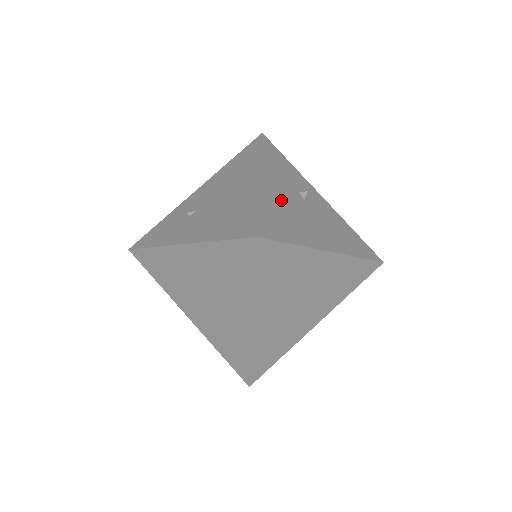
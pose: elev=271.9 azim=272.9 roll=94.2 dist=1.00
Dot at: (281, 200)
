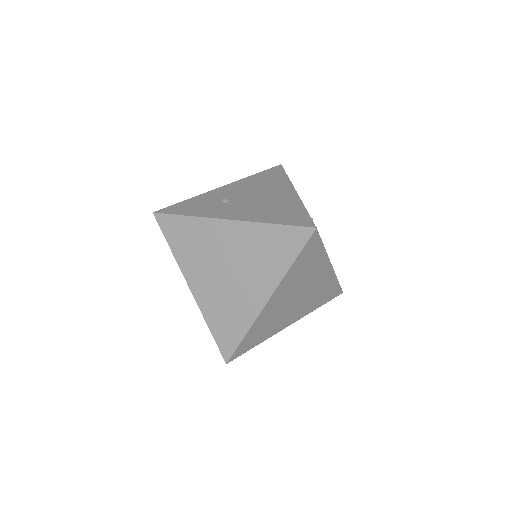
Dot at: occluded
